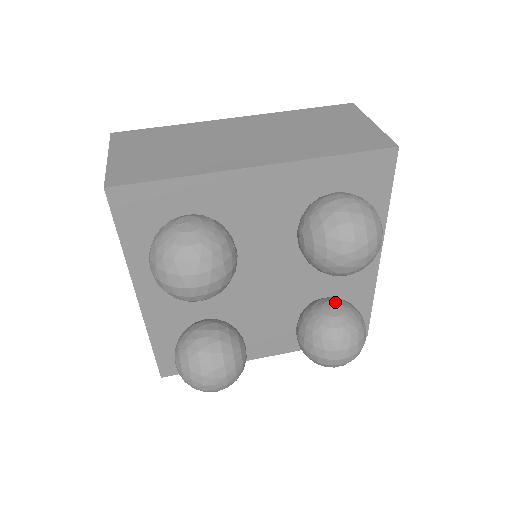
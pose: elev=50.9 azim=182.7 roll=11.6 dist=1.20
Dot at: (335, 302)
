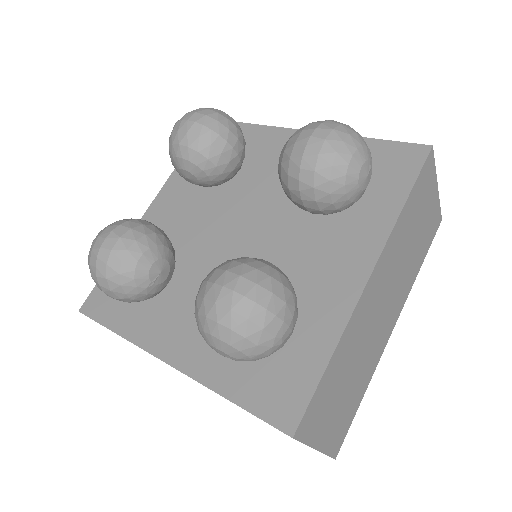
Dot at: occluded
